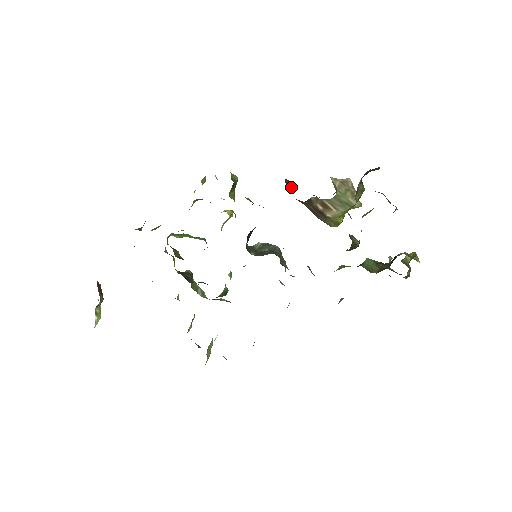
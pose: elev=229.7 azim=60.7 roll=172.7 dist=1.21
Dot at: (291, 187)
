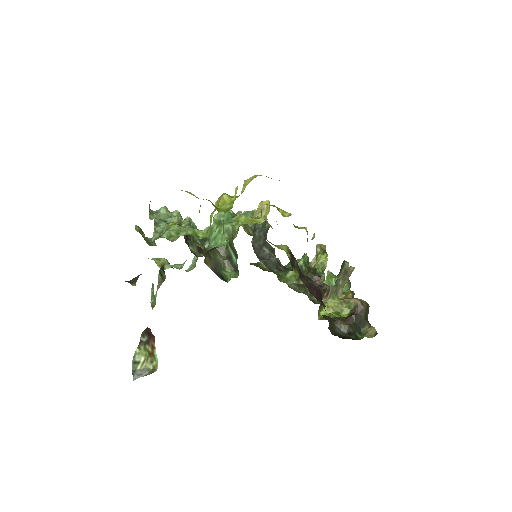
Dot at: (329, 322)
